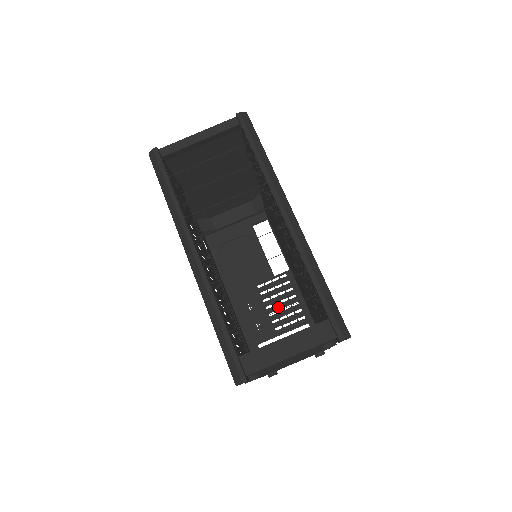
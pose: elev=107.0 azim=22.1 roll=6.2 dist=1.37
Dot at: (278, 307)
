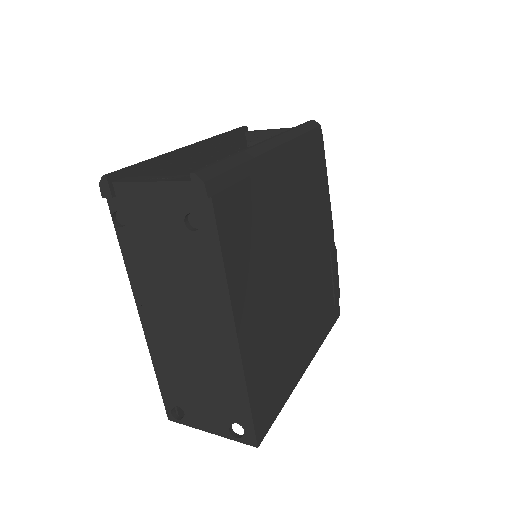
Dot at: occluded
